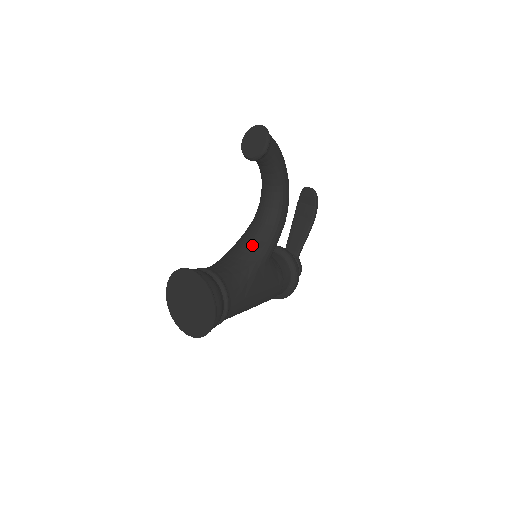
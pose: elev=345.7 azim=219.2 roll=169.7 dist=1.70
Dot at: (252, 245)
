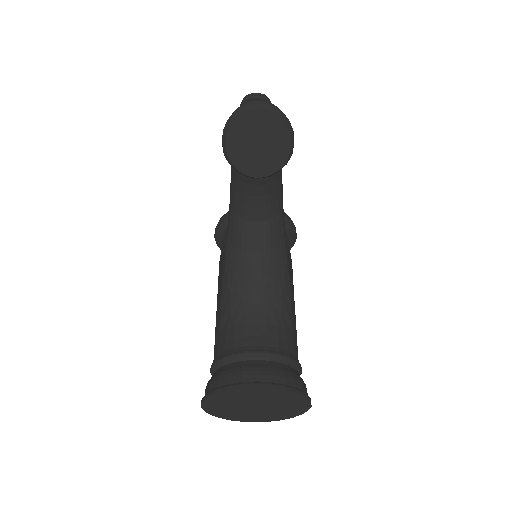
Dot at: (266, 262)
